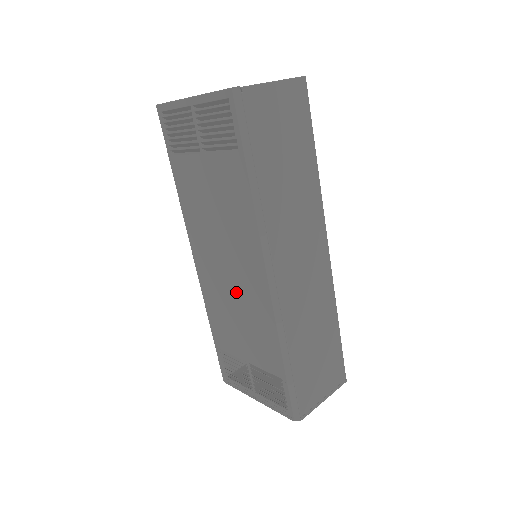
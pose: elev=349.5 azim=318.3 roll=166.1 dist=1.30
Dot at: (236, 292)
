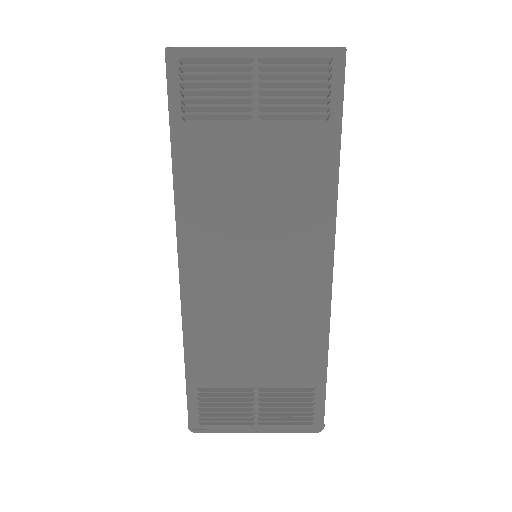
Dot at: (264, 298)
